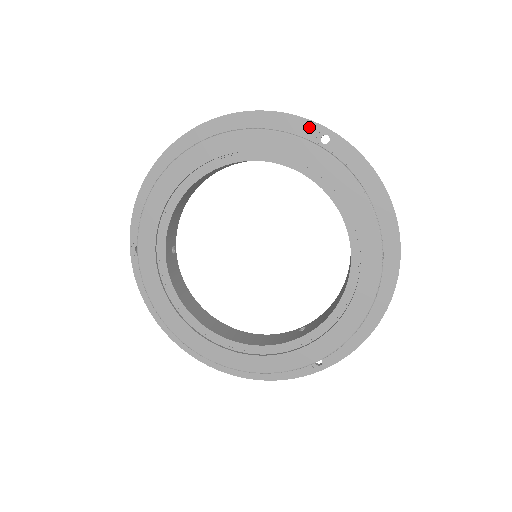
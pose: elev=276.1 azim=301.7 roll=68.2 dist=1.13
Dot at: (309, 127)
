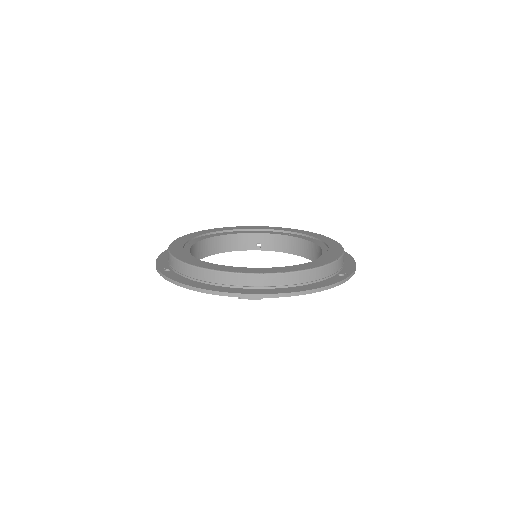
Dot at: occluded
